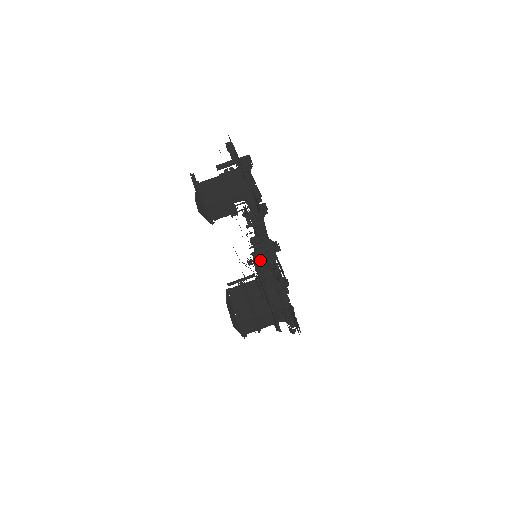
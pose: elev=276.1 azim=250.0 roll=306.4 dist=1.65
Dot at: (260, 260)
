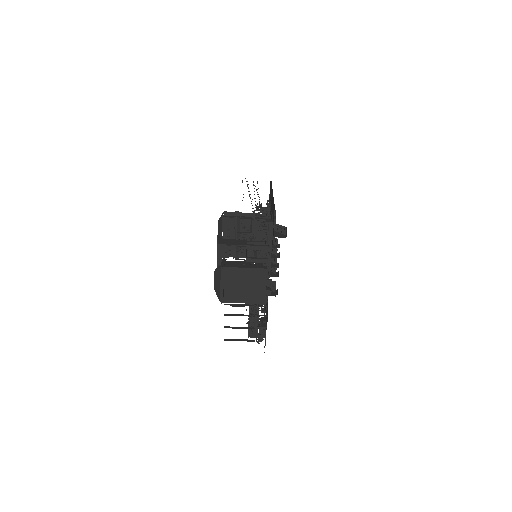
Dot at: occluded
